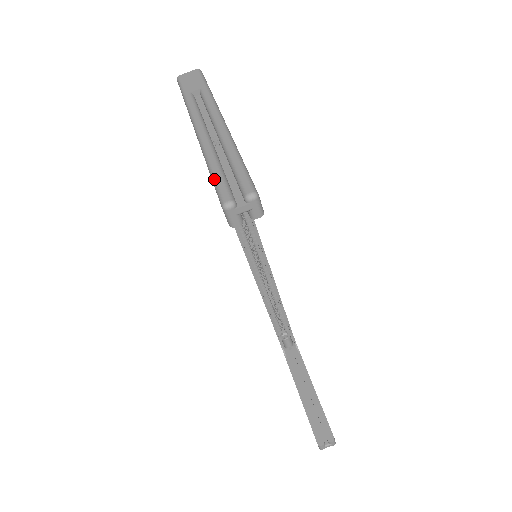
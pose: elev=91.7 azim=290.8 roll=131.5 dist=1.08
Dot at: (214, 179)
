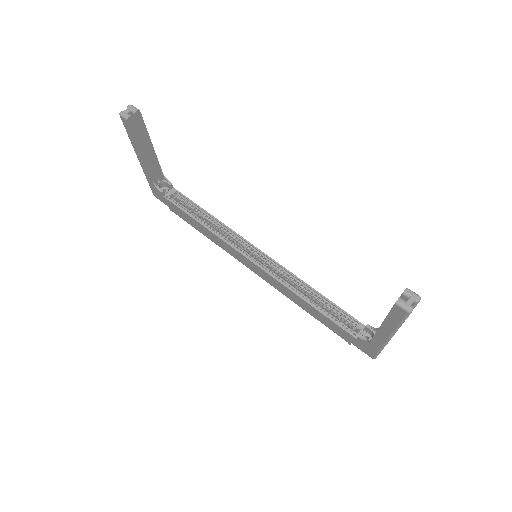
Dot at: (125, 128)
